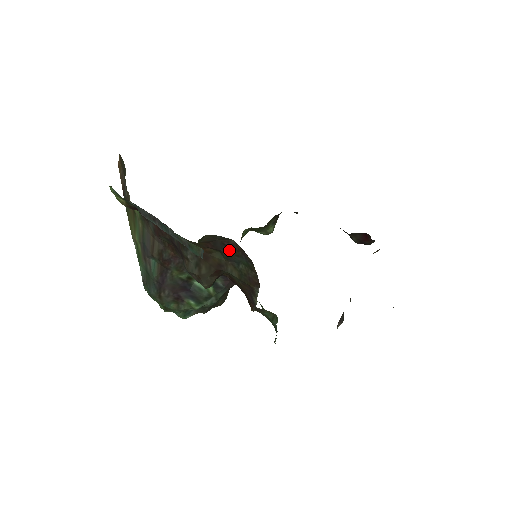
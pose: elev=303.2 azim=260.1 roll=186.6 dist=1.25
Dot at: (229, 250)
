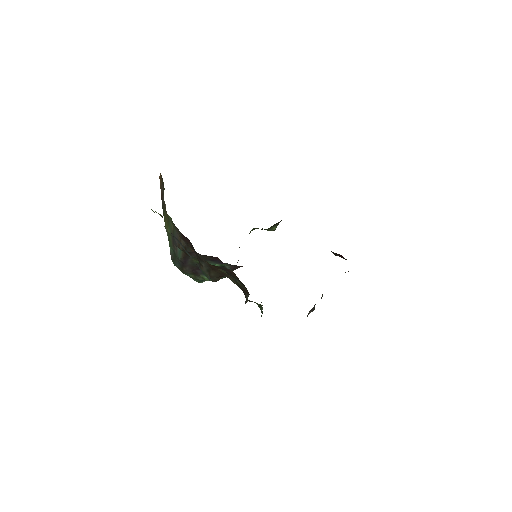
Dot at: (230, 273)
